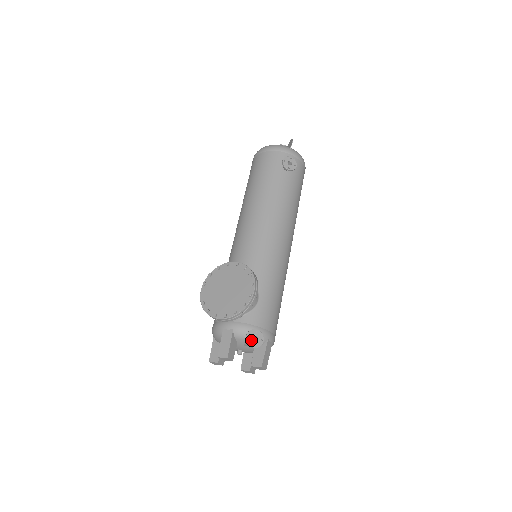
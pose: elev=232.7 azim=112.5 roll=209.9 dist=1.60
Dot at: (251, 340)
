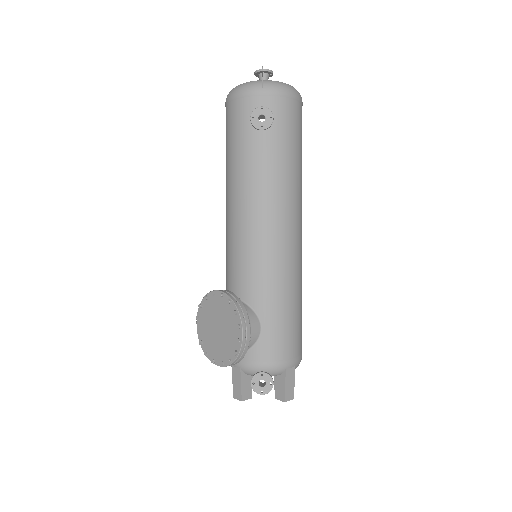
Dot at: (257, 387)
